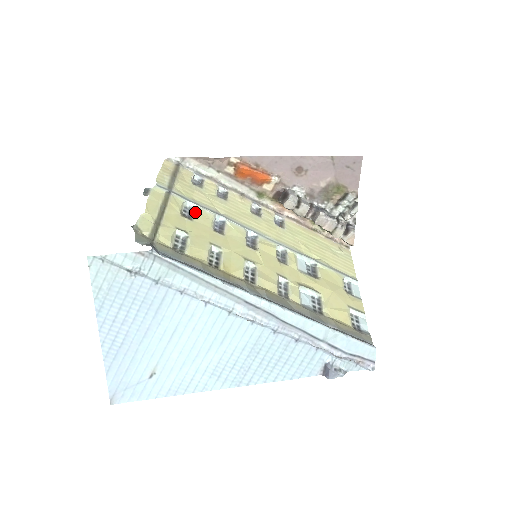
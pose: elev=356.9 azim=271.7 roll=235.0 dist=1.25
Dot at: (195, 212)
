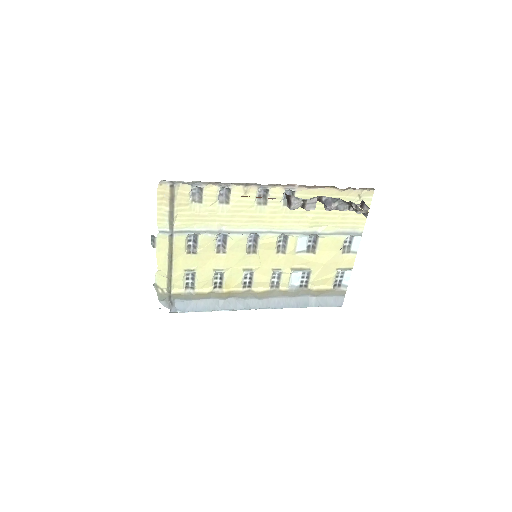
Dot at: (198, 242)
